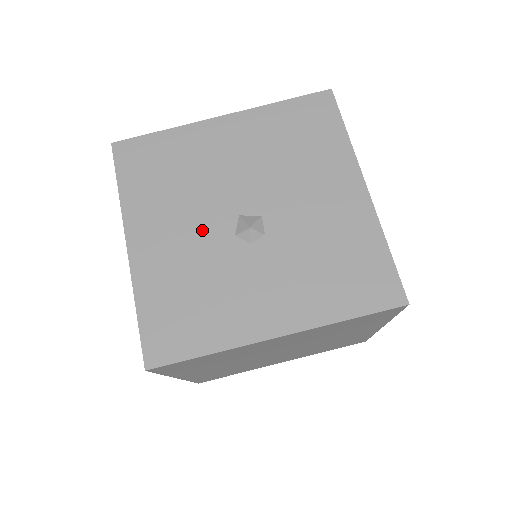
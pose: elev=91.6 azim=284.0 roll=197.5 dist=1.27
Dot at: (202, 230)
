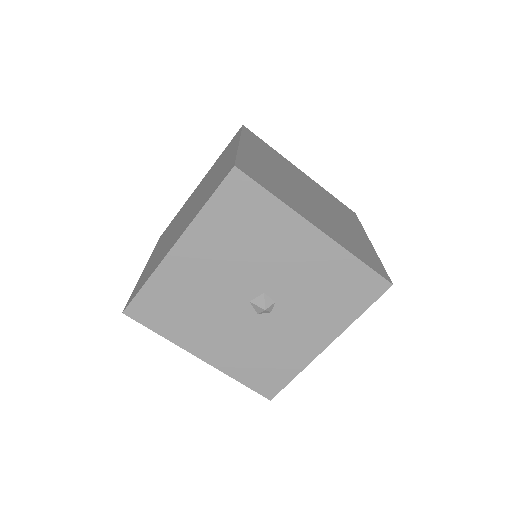
Dot at: (235, 324)
